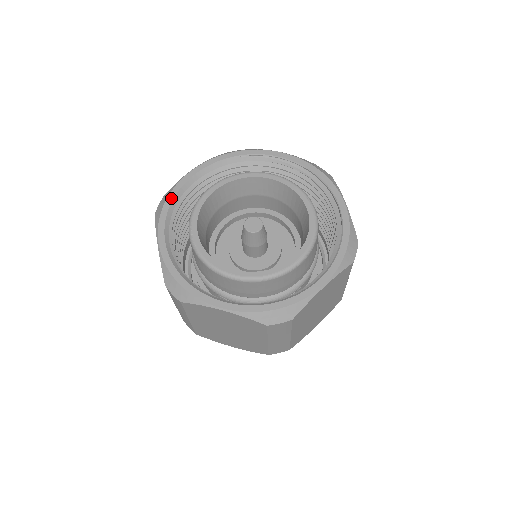
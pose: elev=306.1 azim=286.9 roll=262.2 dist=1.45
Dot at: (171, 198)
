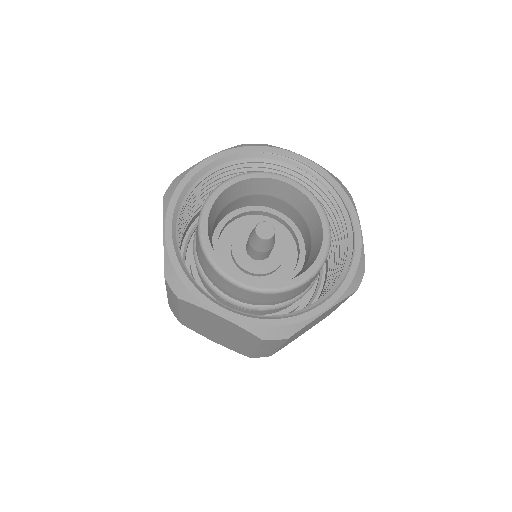
Dot at: (184, 183)
